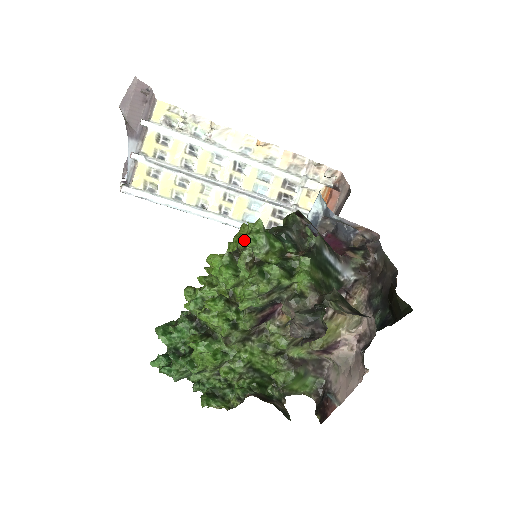
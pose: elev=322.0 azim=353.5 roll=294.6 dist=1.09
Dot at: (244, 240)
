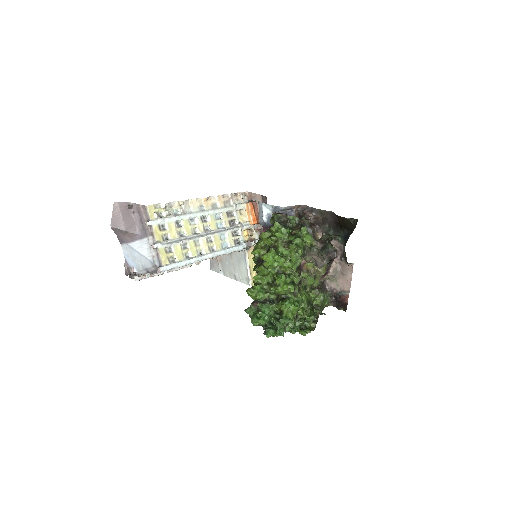
Dot at: (278, 236)
